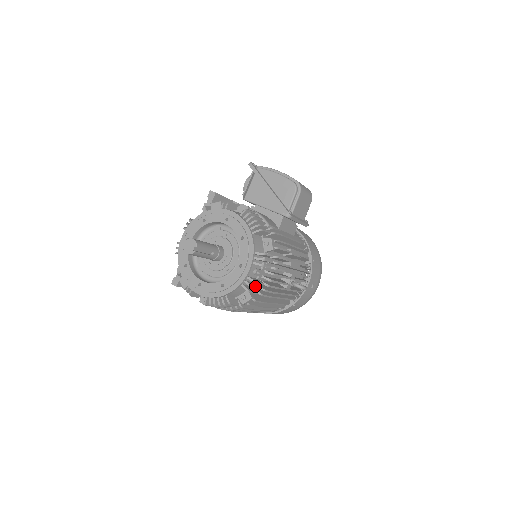
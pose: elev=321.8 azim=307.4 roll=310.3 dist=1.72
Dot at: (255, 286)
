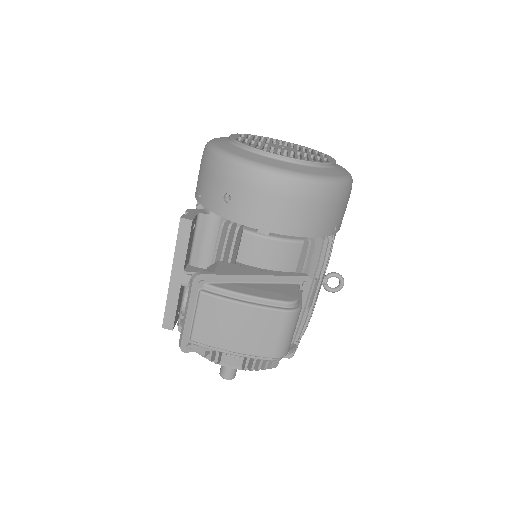
Dot at: occluded
